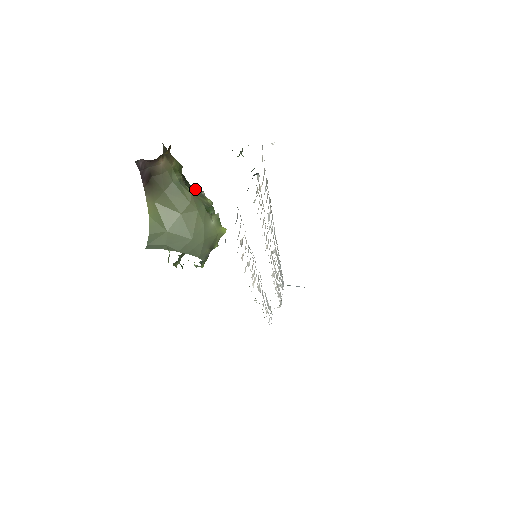
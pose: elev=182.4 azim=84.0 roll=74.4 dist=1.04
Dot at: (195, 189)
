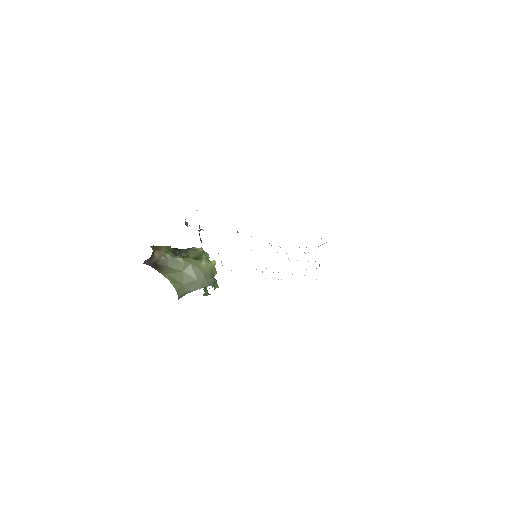
Dot at: (189, 249)
